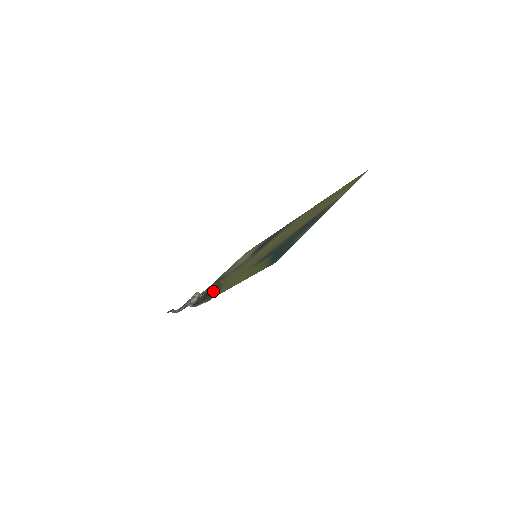
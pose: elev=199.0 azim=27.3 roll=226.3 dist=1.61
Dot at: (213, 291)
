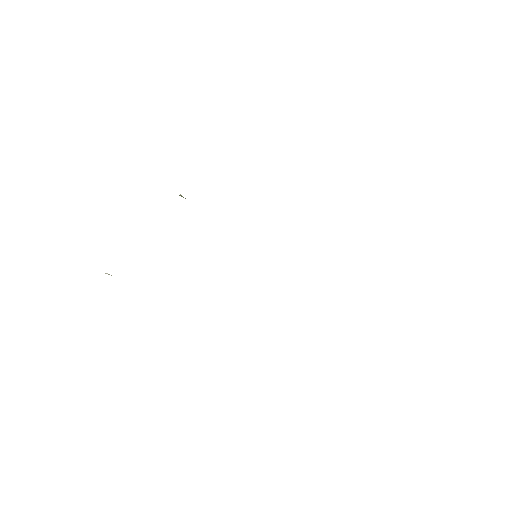
Dot at: occluded
